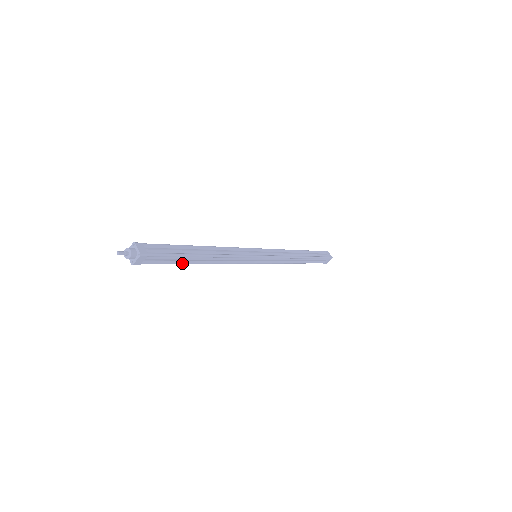
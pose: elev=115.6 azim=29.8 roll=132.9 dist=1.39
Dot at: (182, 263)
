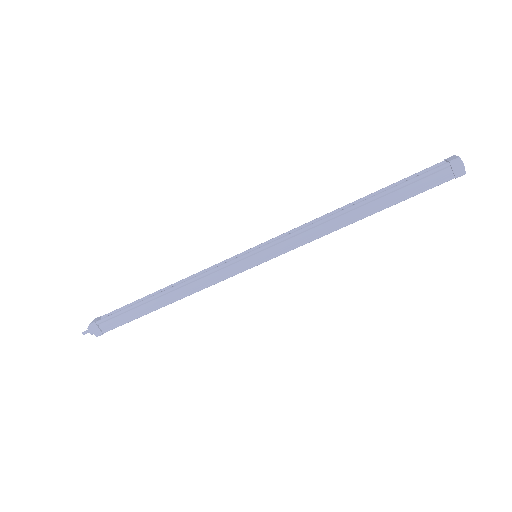
Dot at: occluded
